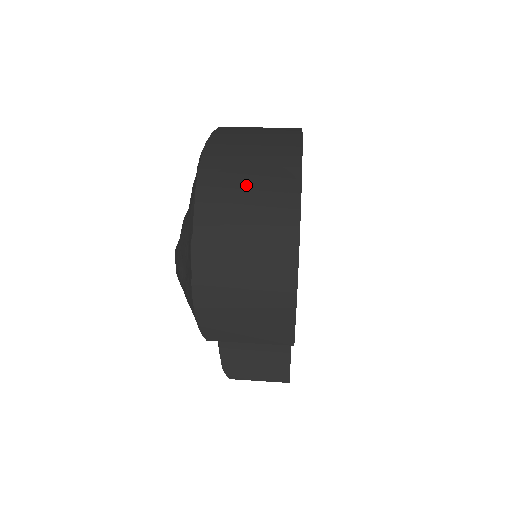
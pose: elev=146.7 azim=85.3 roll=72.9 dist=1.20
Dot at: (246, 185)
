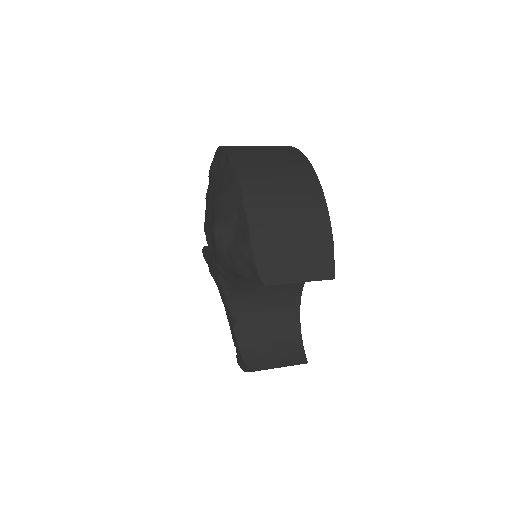
Dot at: (271, 163)
